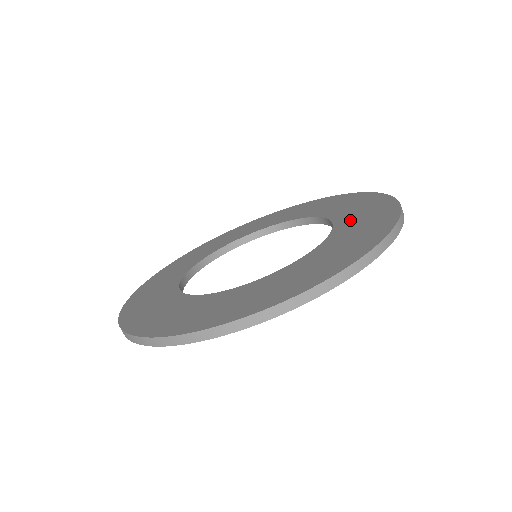
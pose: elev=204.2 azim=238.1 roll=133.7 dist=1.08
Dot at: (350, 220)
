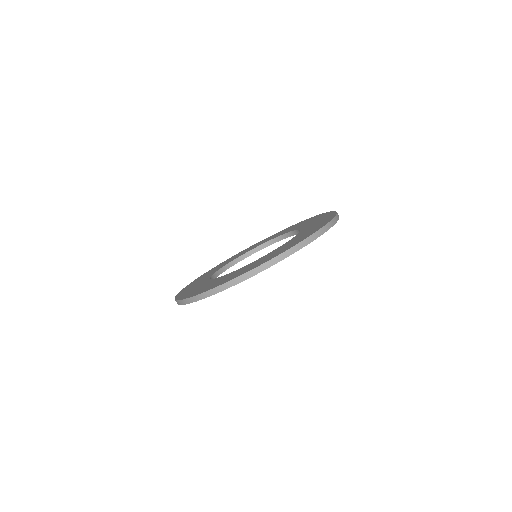
Dot at: (275, 251)
